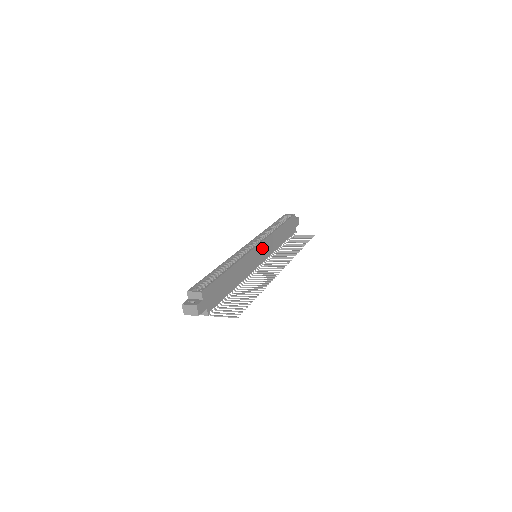
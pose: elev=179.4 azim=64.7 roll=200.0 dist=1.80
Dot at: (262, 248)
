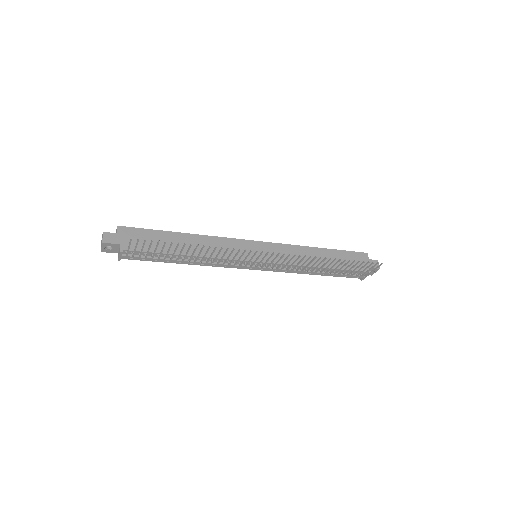
Dot at: (266, 249)
